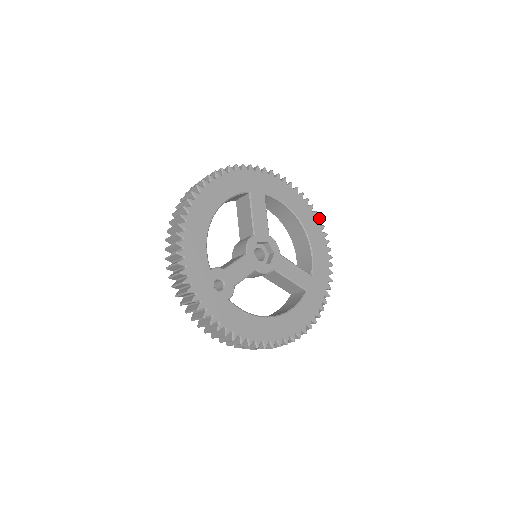
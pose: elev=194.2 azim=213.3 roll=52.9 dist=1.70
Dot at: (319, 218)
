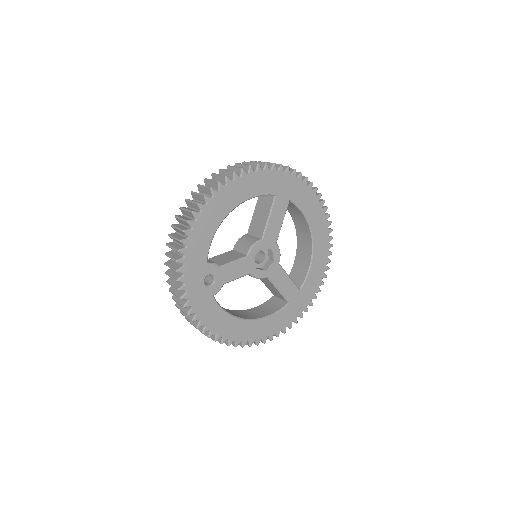
Dot at: occluded
